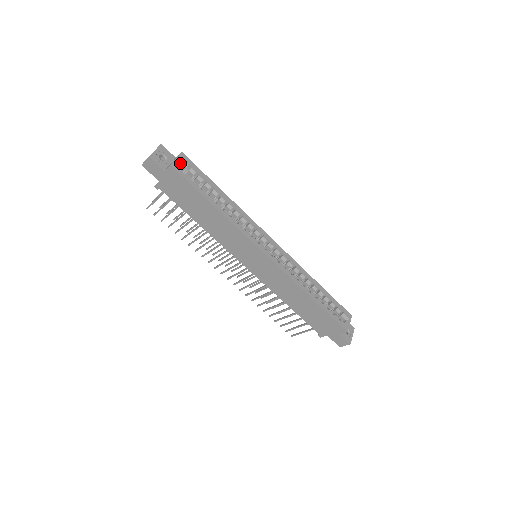
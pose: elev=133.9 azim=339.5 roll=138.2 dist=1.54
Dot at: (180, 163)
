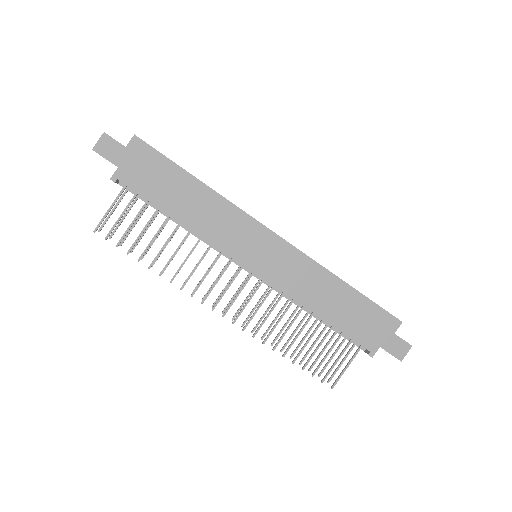
Dot at: occluded
